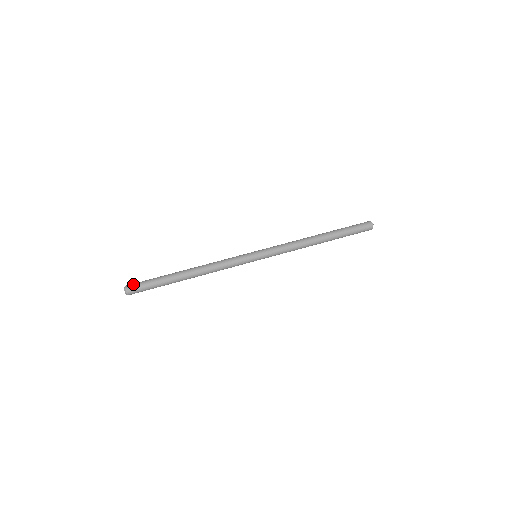
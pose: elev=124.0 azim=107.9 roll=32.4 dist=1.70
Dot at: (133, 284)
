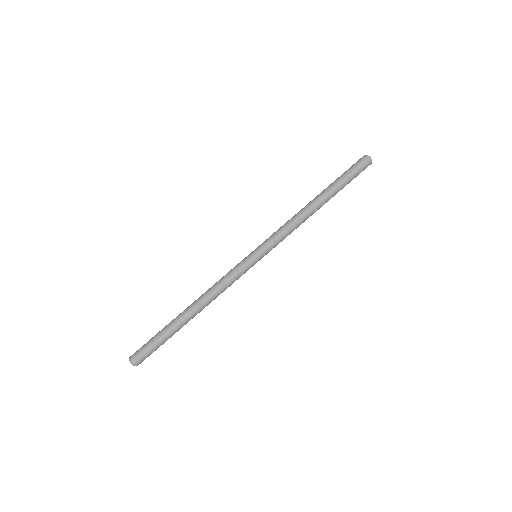
Dot at: (137, 351)
